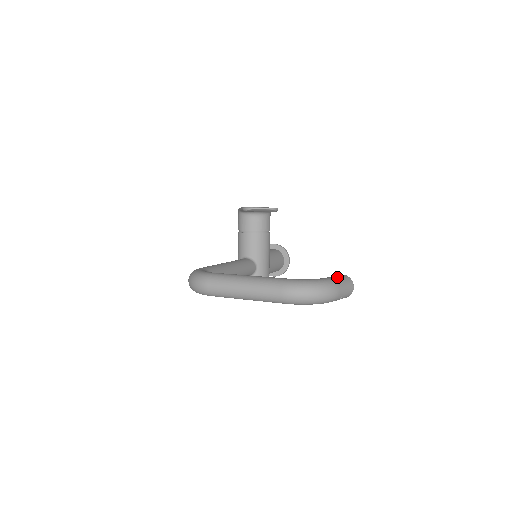
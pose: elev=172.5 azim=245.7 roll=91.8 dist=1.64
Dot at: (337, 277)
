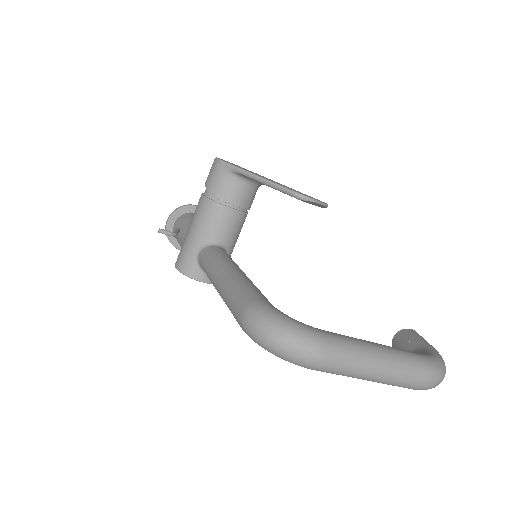
Dot at: occluded
